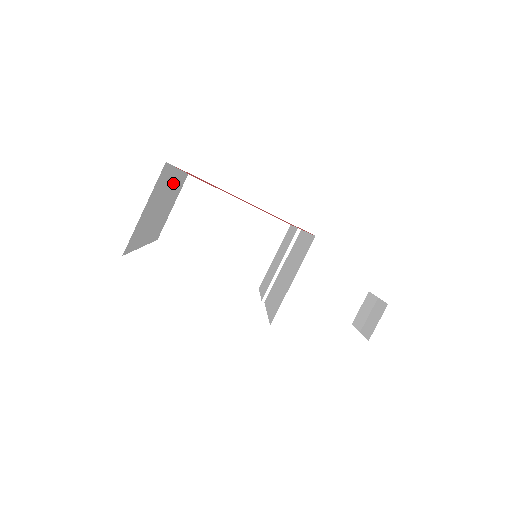
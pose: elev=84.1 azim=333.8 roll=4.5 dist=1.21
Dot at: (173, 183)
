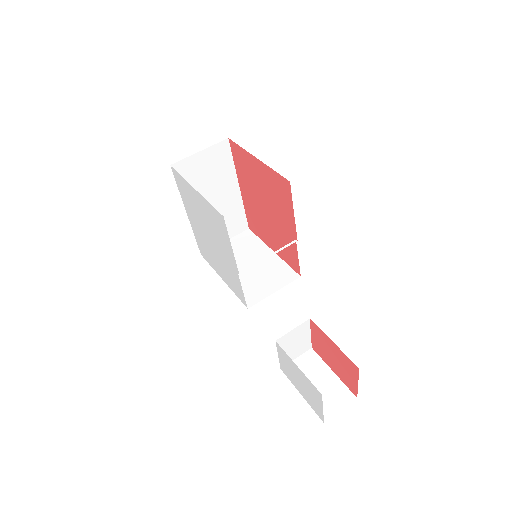
Dot at: (231, 195)
